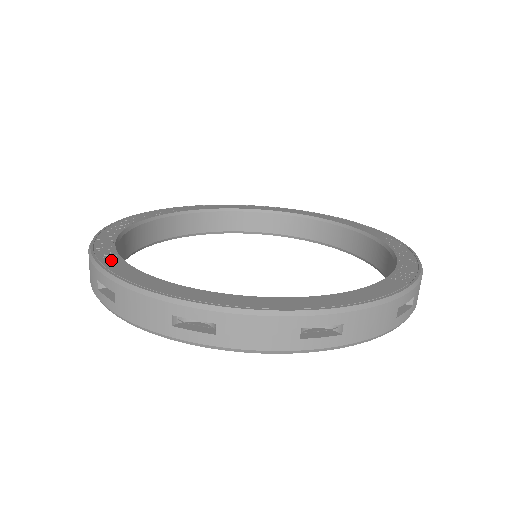
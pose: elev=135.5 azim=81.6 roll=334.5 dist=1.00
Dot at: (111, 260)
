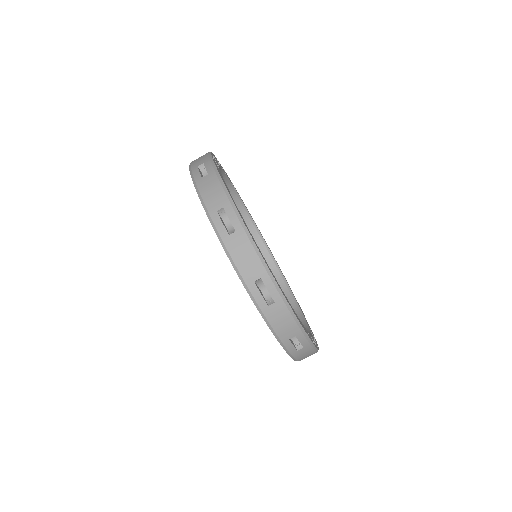
Dot at: (217, 166)
